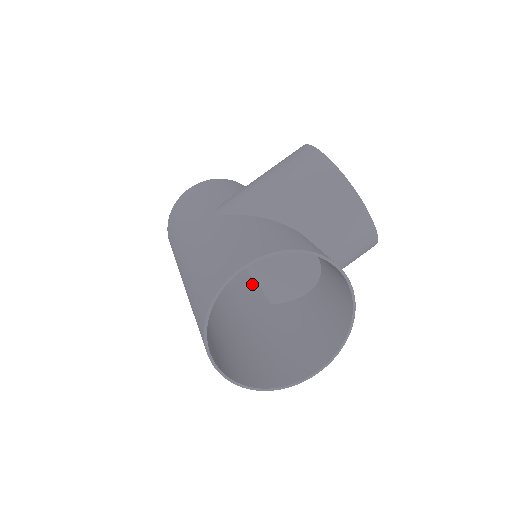
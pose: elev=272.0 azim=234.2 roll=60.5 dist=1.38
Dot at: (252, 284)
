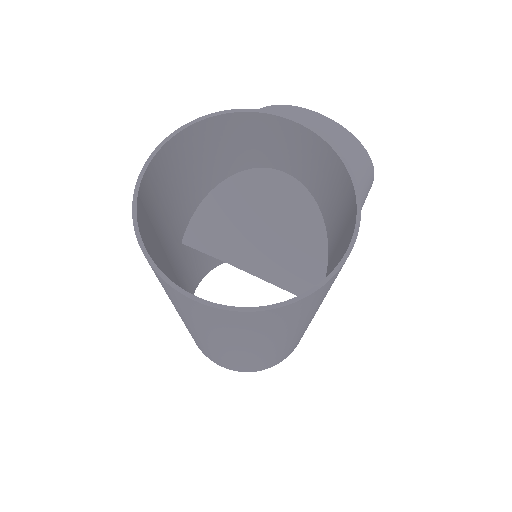
Dot at: occluded
